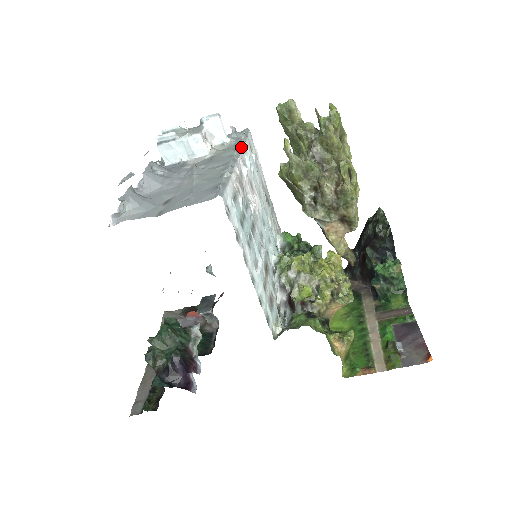
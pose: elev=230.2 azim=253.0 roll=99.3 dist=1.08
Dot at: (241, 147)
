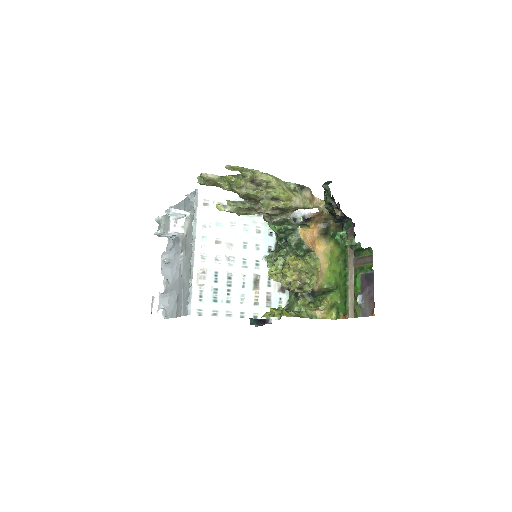
Dot at: (195, 230)
